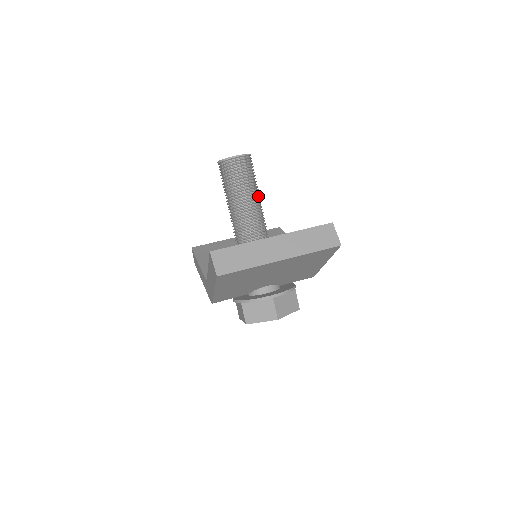
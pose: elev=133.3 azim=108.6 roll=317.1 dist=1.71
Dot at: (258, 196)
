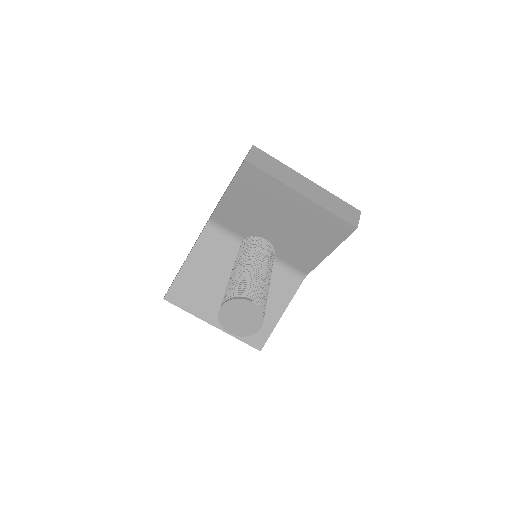
Dot at: occluded
